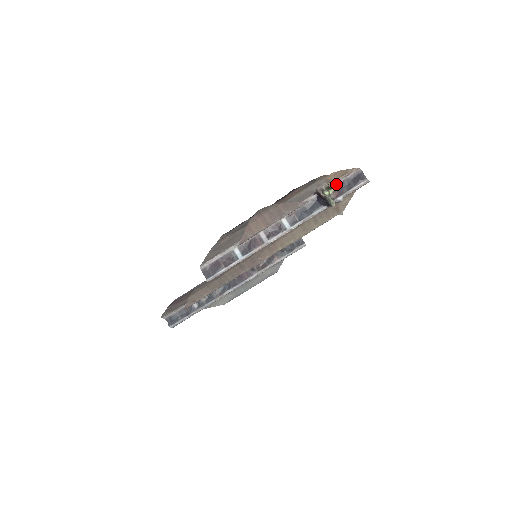
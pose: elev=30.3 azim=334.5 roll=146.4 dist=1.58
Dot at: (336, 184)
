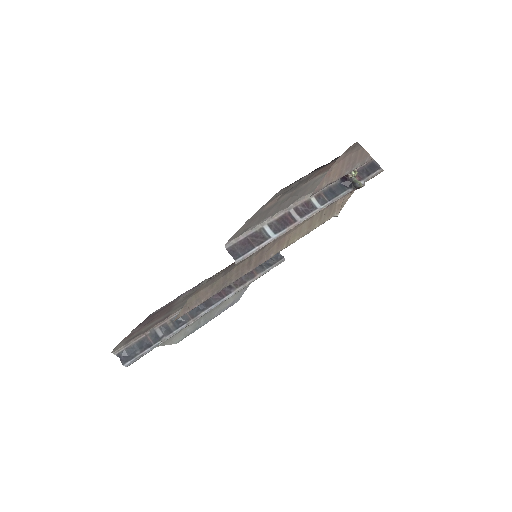
Dot at: (356, 169)
